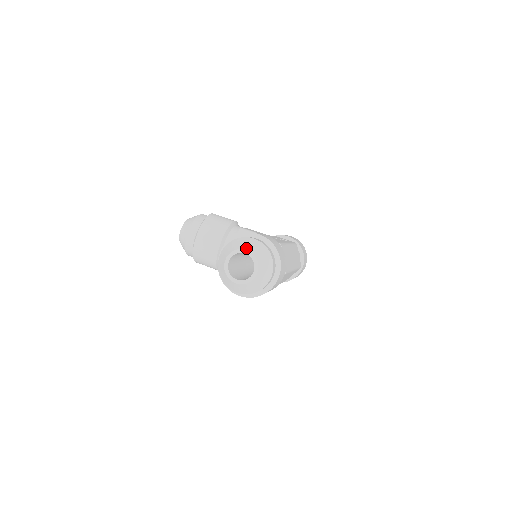
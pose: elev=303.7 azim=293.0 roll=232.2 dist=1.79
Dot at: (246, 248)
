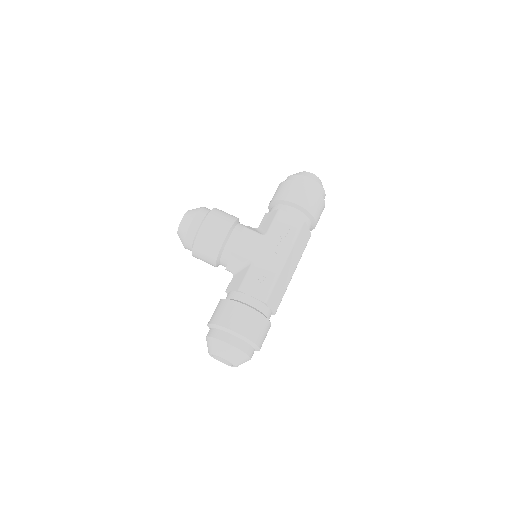
Dot at: (222, 357)
